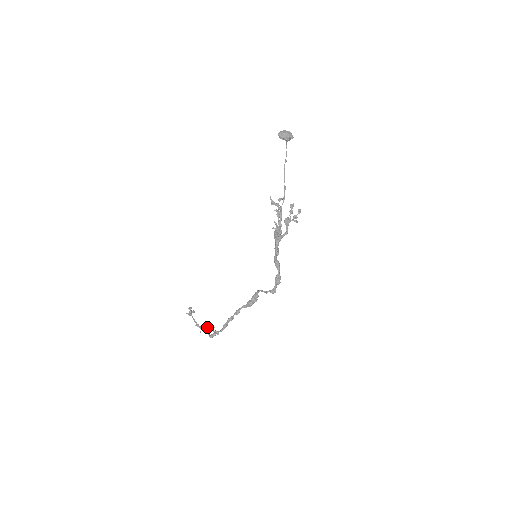
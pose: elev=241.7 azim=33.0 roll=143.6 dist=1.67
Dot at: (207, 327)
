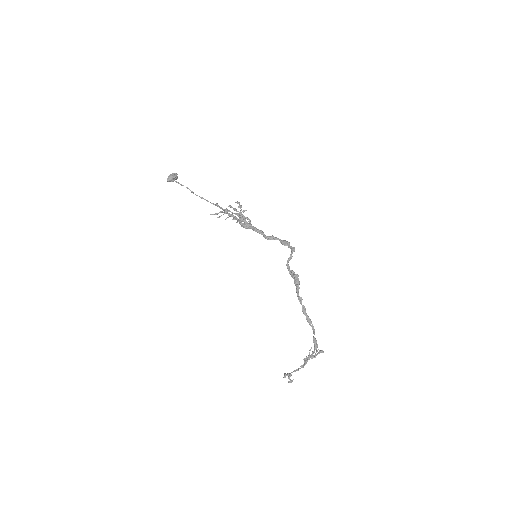
Dot at: occluded
